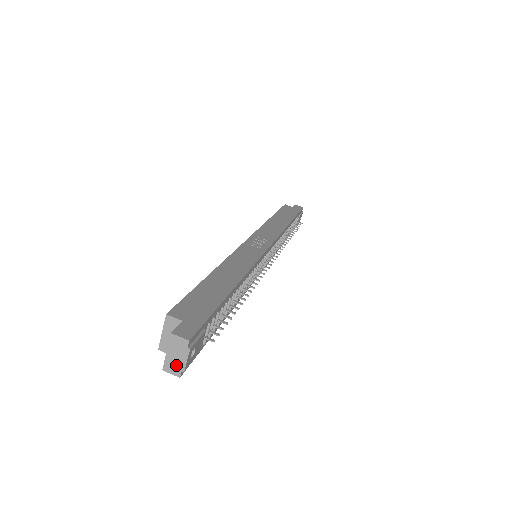
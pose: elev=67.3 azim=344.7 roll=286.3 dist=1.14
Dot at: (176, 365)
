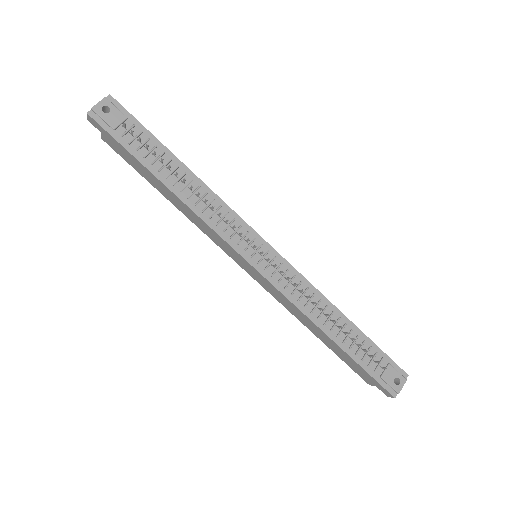
Dot at: (93, 110)
